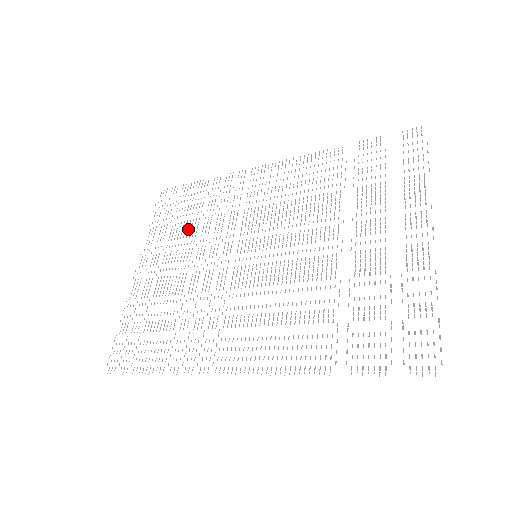
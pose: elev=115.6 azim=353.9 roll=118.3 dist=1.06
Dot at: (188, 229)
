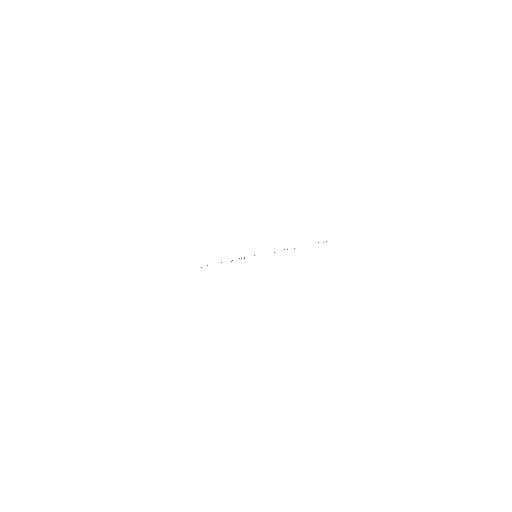
Dot at: occluded
